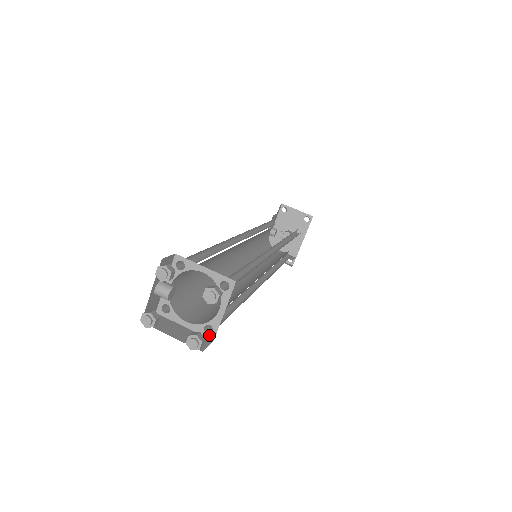
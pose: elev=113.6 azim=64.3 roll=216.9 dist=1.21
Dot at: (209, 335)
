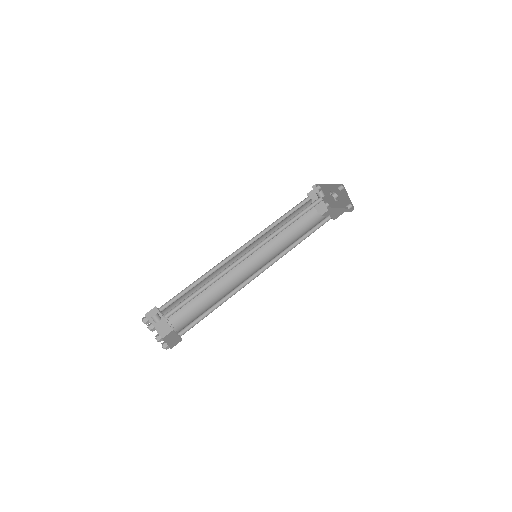
Dot at: occluded
